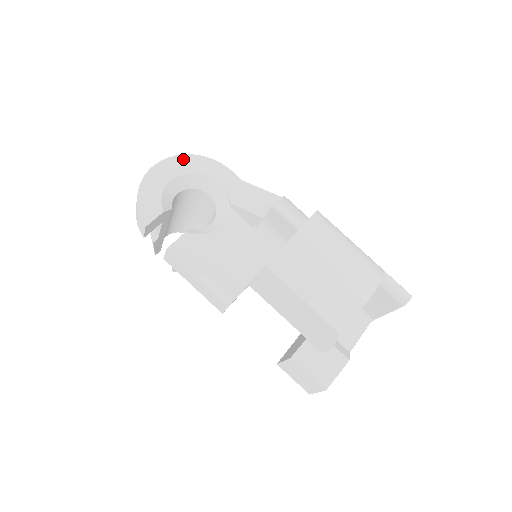
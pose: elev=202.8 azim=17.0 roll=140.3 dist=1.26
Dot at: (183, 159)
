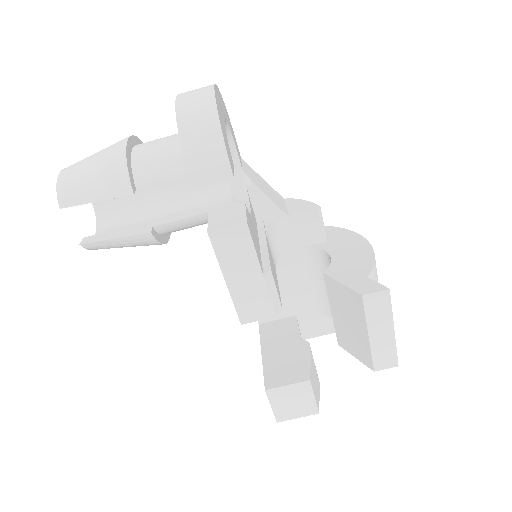
Dot at: occluded
